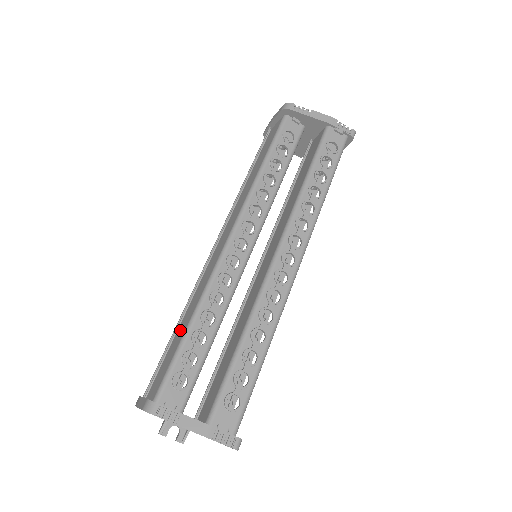
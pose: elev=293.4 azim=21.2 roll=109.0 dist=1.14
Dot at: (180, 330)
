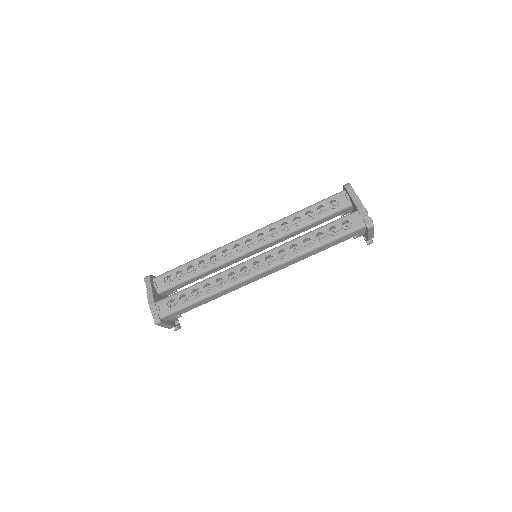
Dot at: occluded
